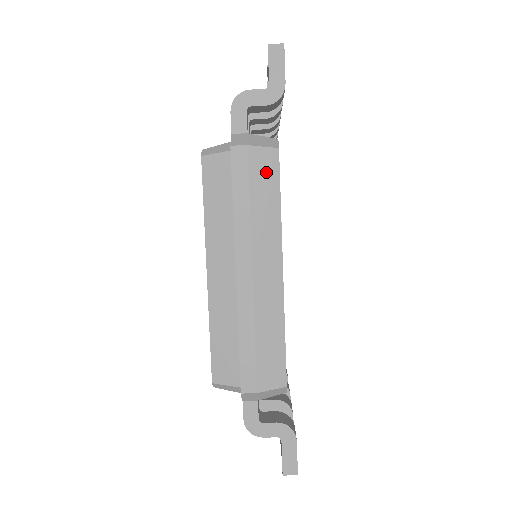
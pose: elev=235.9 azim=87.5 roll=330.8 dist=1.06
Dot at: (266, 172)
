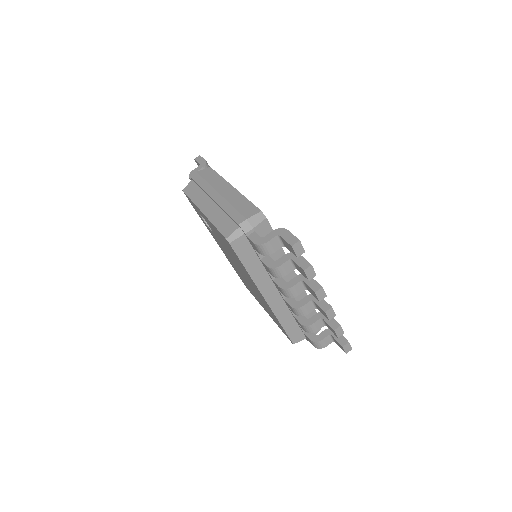
Dot at: (208, 173)
